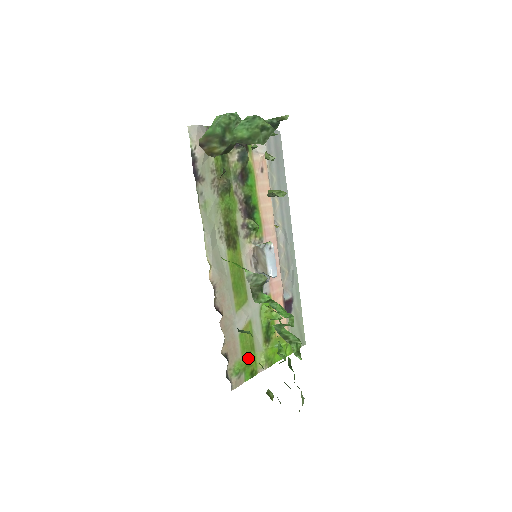
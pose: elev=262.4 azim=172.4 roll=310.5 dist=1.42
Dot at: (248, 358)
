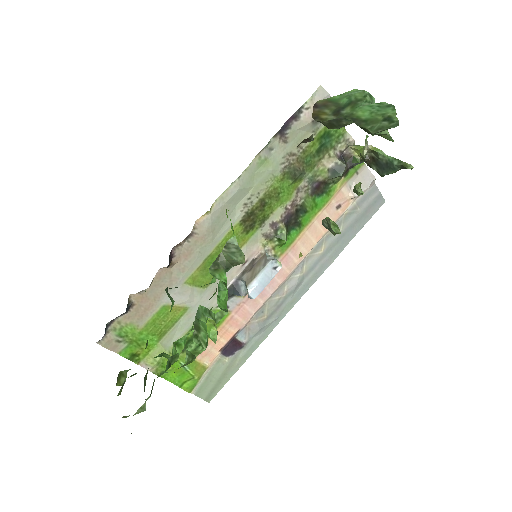
Dot at: (147, 337)
